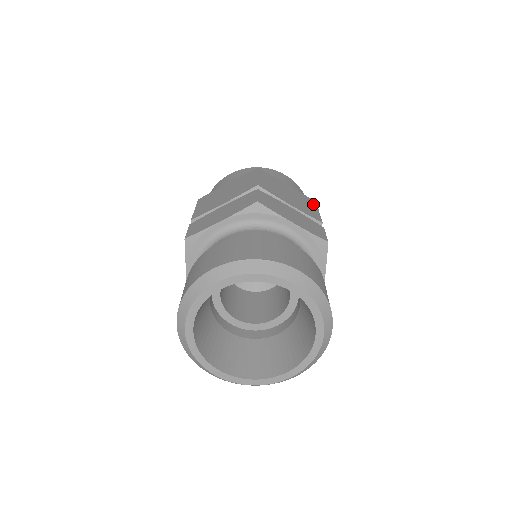
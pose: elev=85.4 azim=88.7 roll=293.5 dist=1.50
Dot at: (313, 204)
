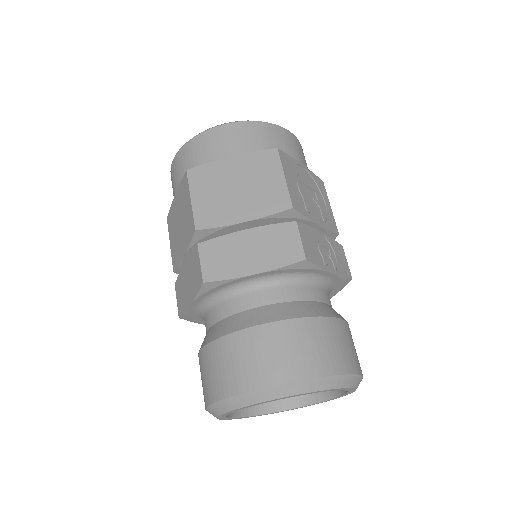
Dot at: (273, 164)
